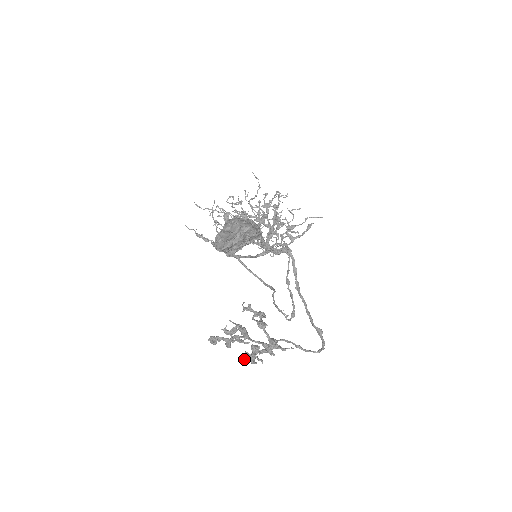
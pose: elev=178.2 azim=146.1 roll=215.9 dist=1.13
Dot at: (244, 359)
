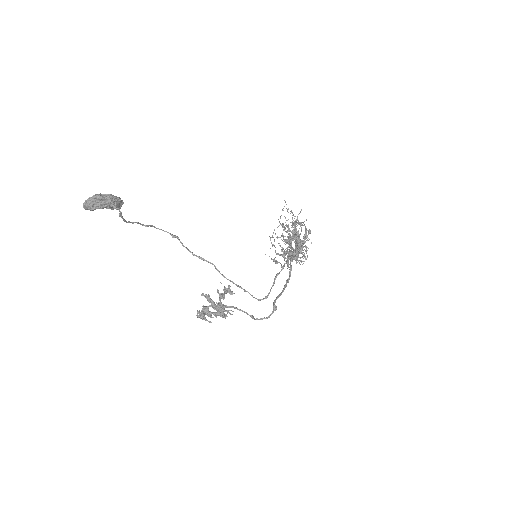
Dot at: (197, 315)
